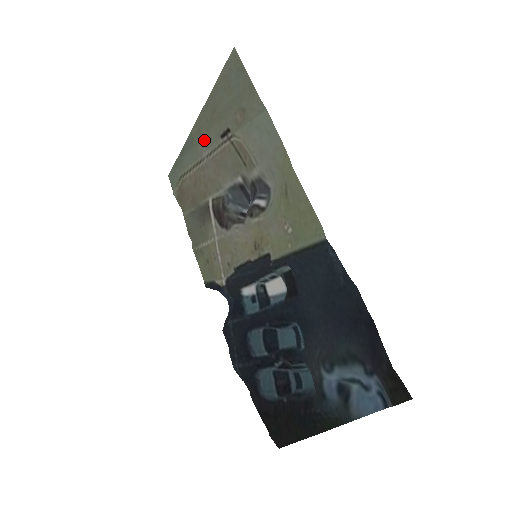
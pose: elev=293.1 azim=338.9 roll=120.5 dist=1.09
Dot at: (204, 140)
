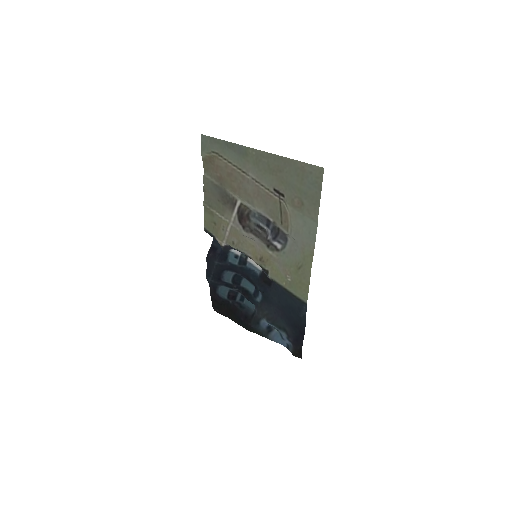
Dot at: (257, 170)
